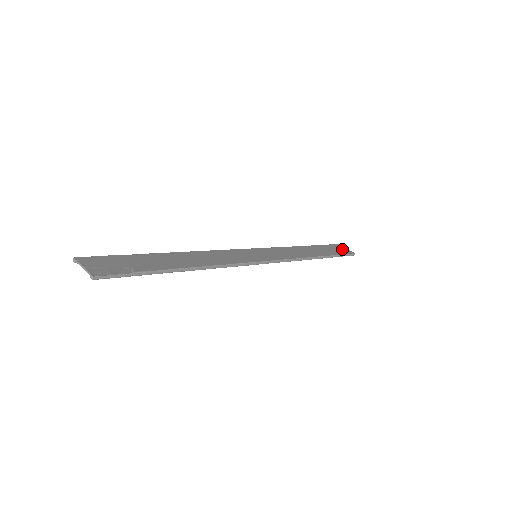
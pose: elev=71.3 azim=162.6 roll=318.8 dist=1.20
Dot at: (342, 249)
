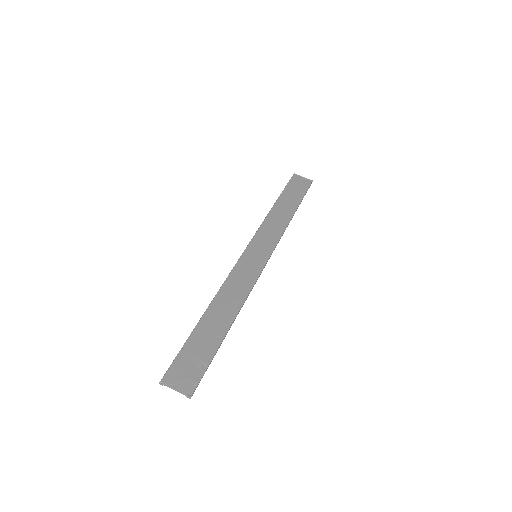
Dot at: (301, 182)
